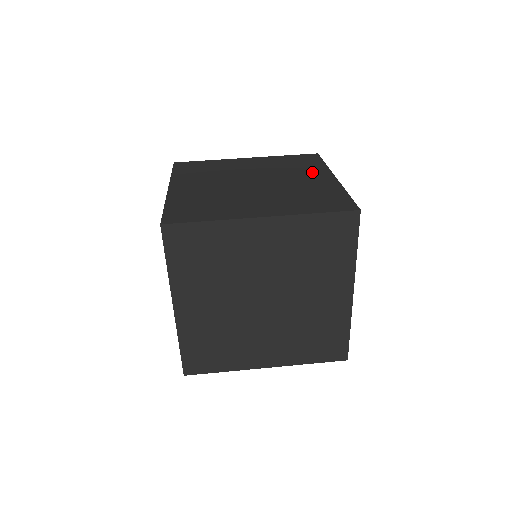
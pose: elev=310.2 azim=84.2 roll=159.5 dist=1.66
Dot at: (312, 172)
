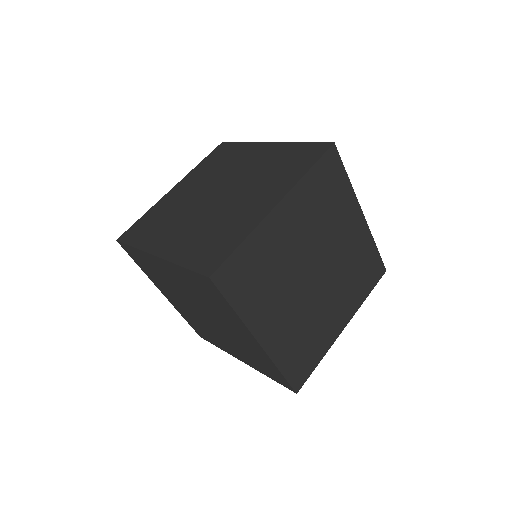
Dot at: (246, 154)
